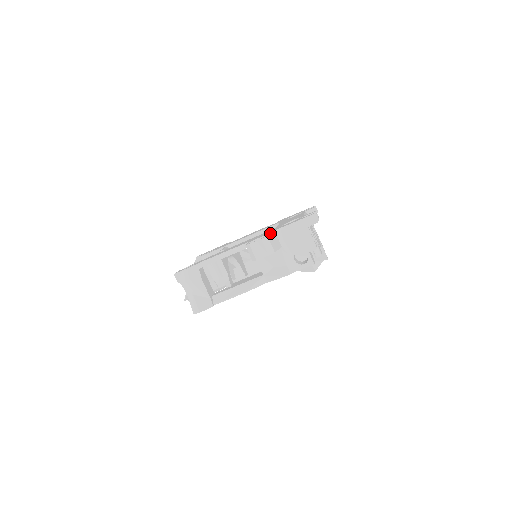
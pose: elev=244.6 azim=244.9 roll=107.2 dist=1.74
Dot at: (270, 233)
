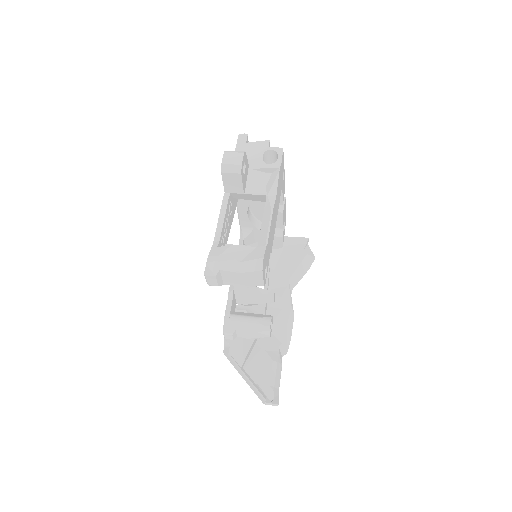
Dot at: occluded
